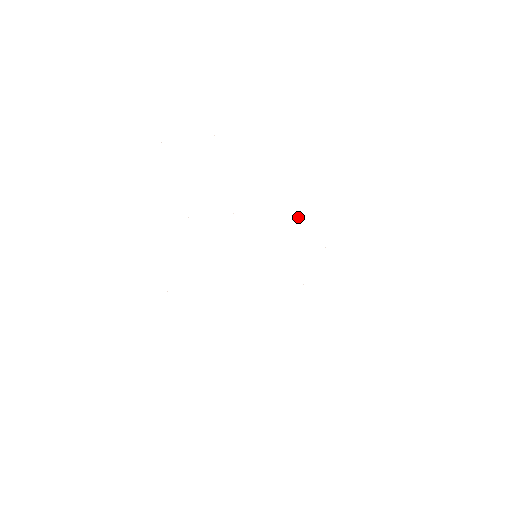
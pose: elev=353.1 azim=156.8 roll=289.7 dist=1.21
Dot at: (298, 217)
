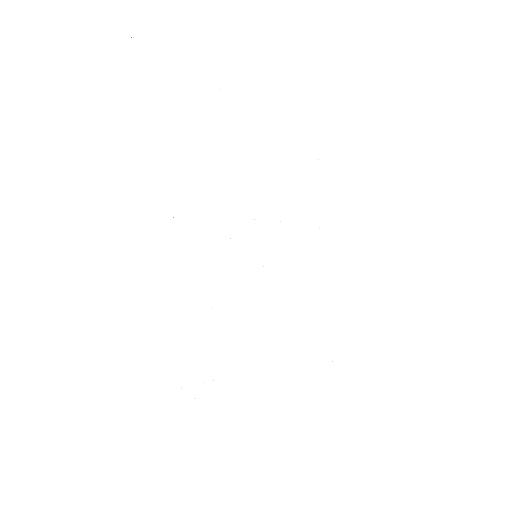
Dot at: occluded
